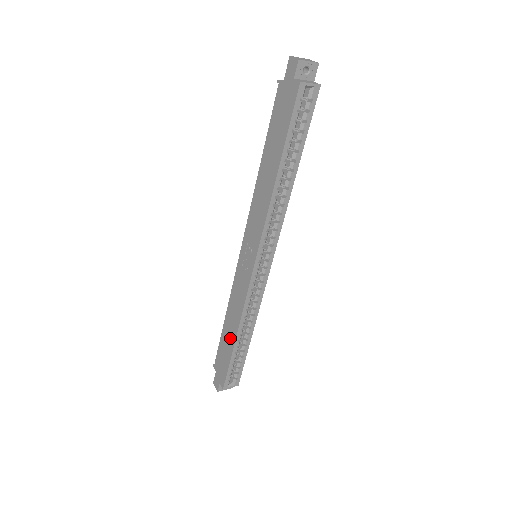
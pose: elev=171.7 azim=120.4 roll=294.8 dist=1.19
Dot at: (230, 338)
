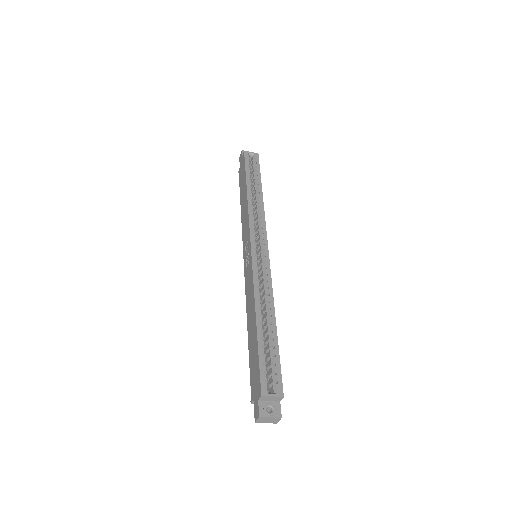
Dot at: (253, 330)
